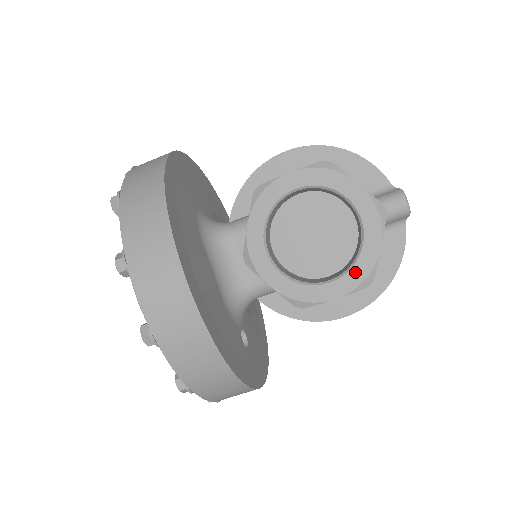
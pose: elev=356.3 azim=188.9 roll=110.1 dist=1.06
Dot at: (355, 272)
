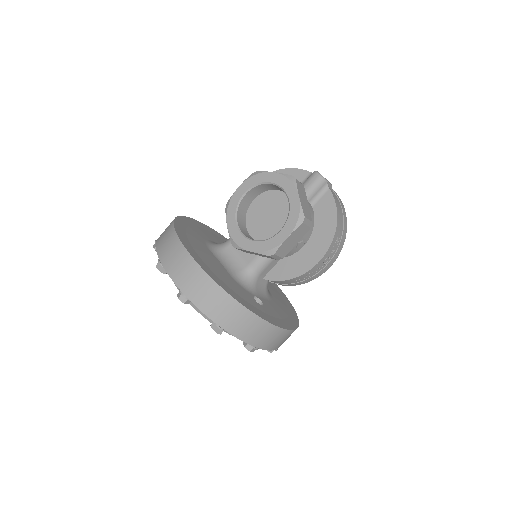
Dot at: (291, 217)
